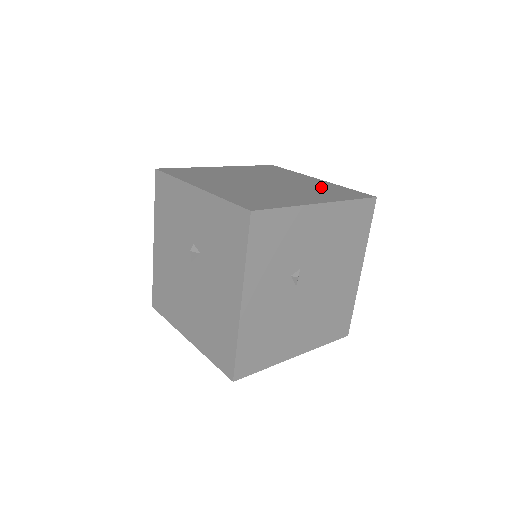
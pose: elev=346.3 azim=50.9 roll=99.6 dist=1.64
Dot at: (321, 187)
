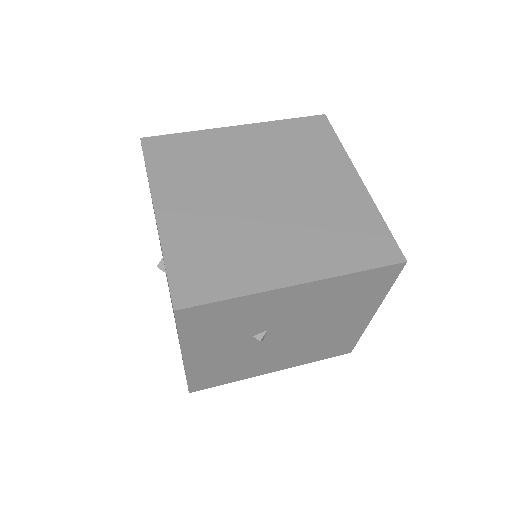
Dot at: (340, 216)
